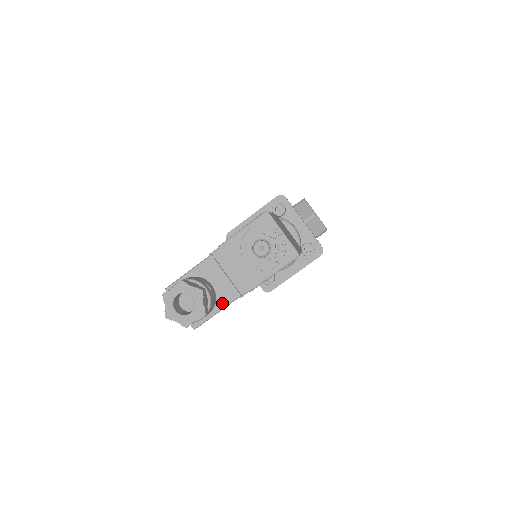
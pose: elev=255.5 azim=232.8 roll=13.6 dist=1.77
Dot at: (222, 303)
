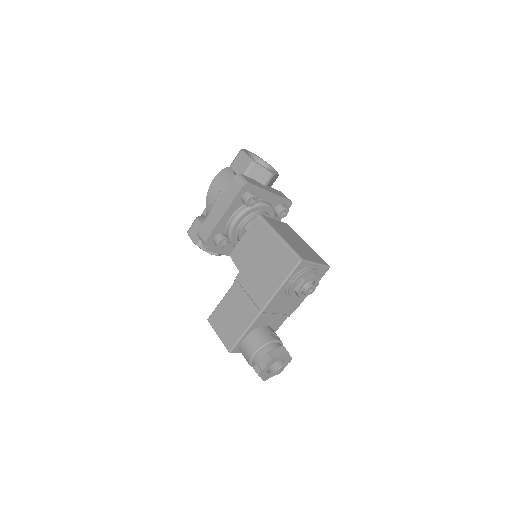
Dot at: (277, 328)
